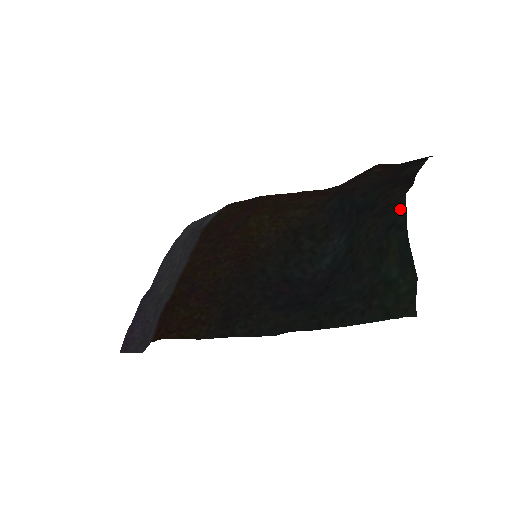
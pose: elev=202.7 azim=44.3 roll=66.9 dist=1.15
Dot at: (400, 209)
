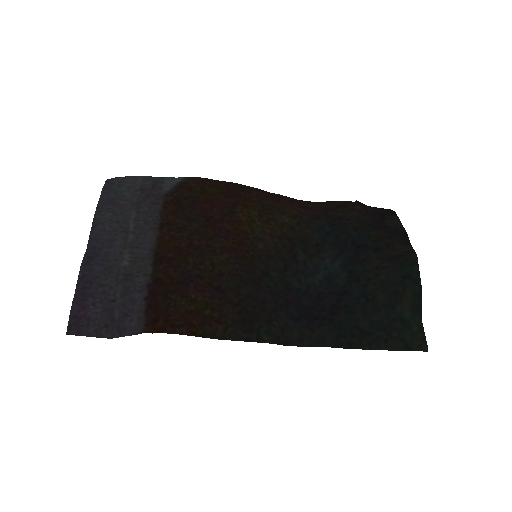
Dot at: (414, 266)
